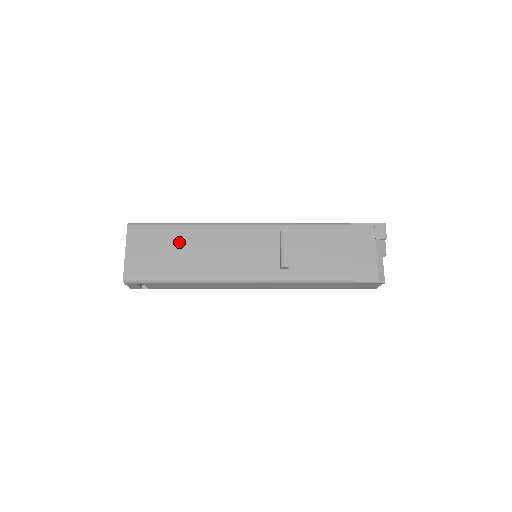
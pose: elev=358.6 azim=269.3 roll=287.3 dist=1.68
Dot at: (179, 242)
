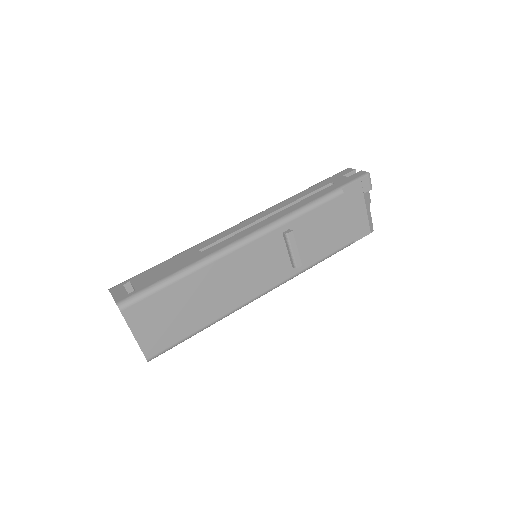
Dot at: (187, 296)
